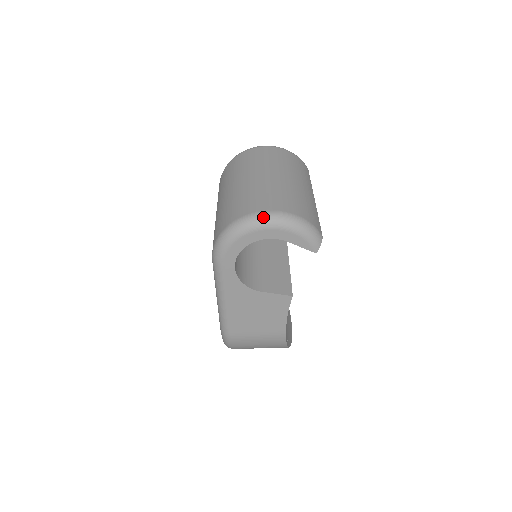
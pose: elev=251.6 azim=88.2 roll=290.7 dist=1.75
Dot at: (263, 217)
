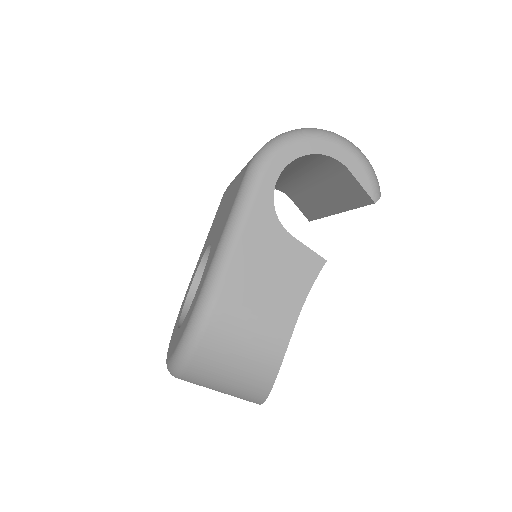
Dot at: (332, 132)
